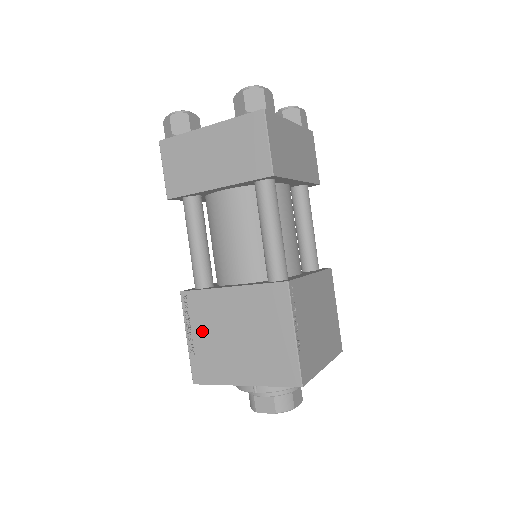
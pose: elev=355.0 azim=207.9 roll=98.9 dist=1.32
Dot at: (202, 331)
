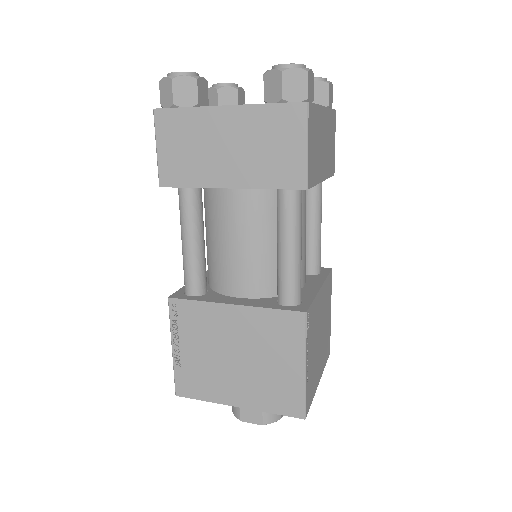
Dot at: (192, 345)
